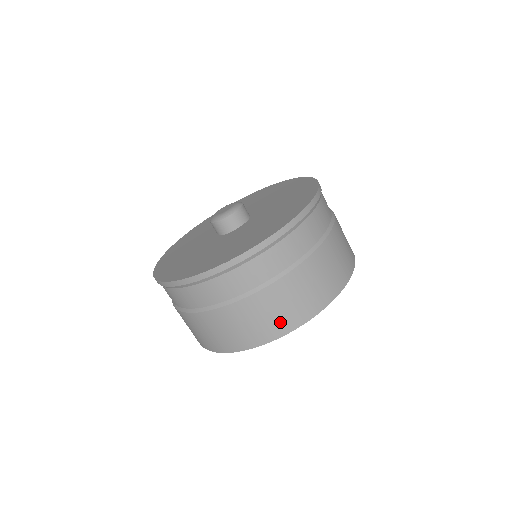
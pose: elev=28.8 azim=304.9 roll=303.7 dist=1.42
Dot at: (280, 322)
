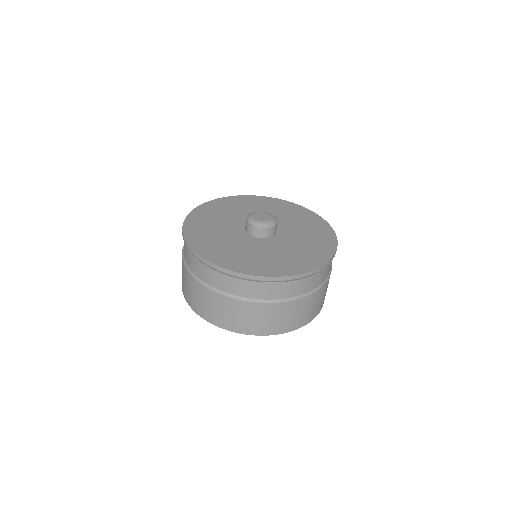
Dot at: (305, 318)
